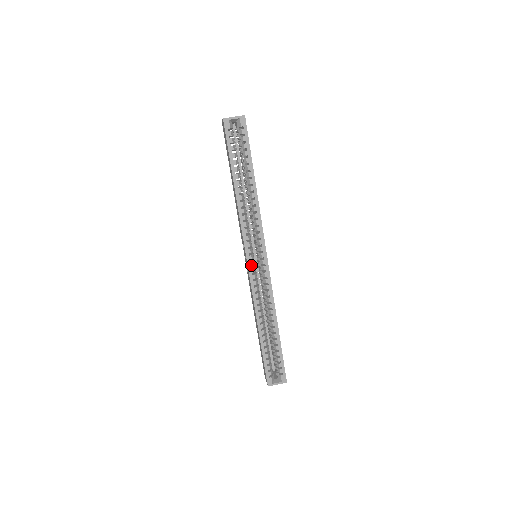
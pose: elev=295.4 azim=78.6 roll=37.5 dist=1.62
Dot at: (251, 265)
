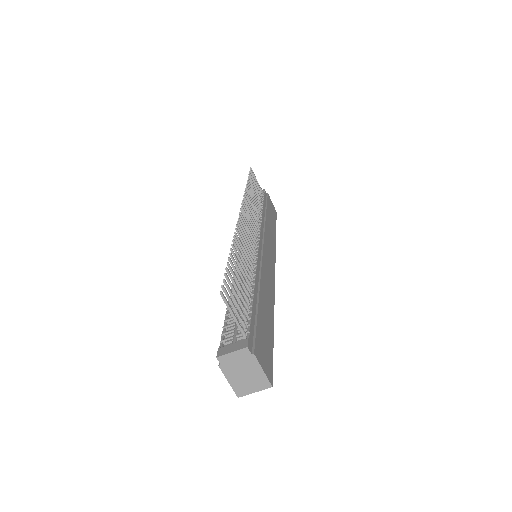
Dot at: occluded
